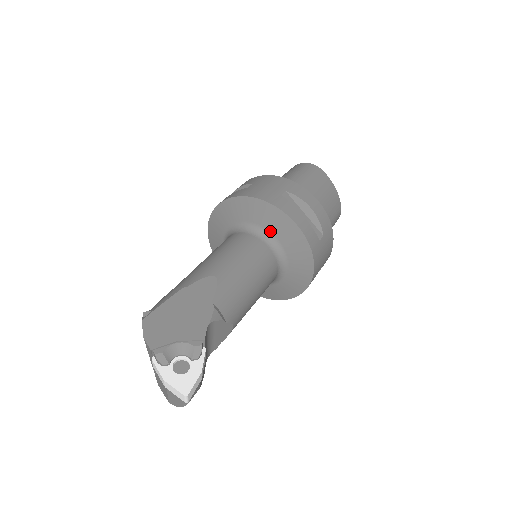
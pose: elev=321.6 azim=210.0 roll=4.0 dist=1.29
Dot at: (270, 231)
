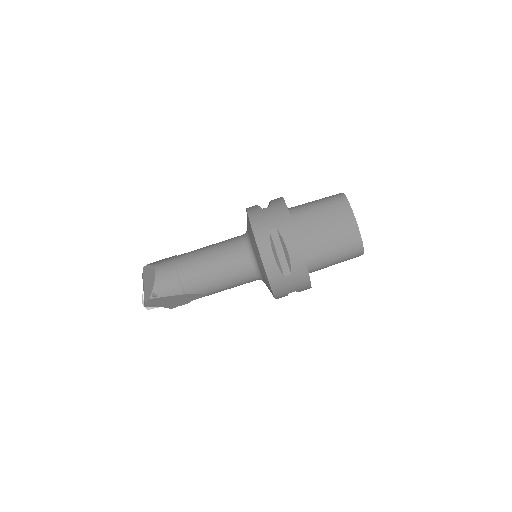
Dot at: occluded
